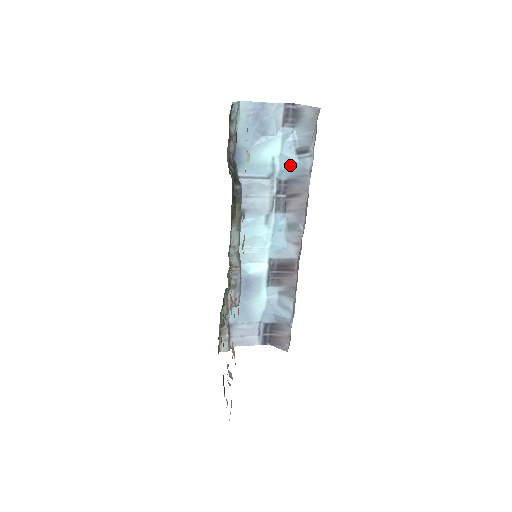
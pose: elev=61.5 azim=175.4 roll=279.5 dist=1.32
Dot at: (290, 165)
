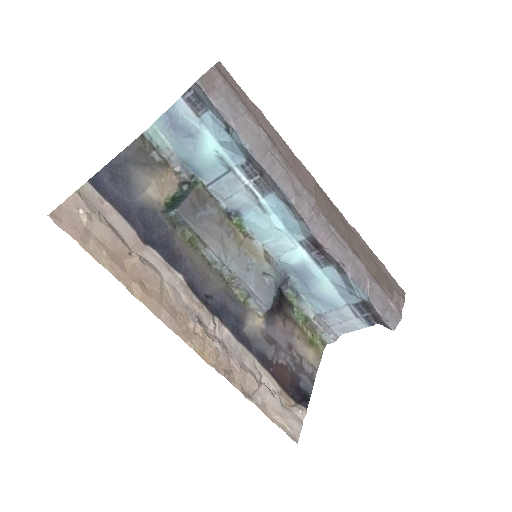
Dot at: (233, 148)
